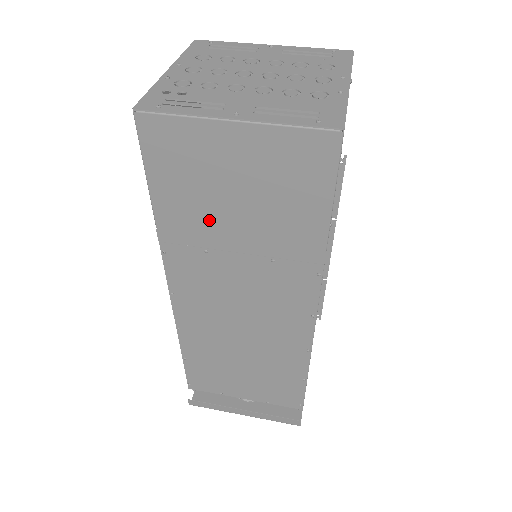
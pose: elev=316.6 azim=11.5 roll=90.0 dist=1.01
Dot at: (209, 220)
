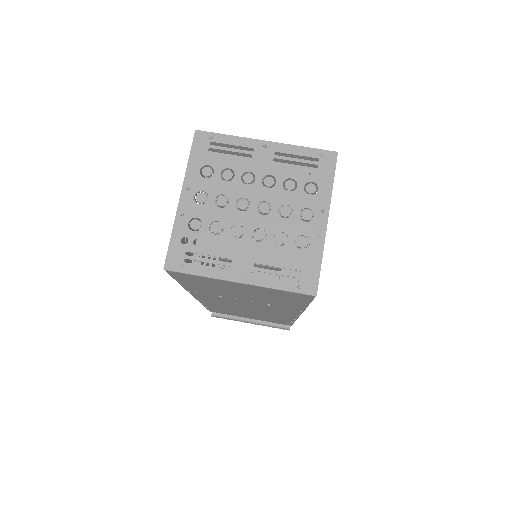
Dot at: (222, 293)
